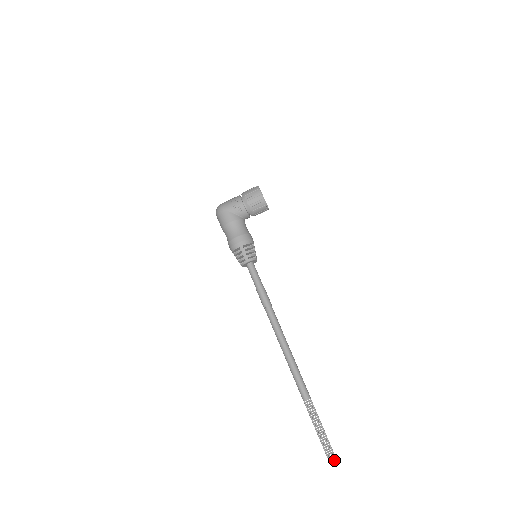
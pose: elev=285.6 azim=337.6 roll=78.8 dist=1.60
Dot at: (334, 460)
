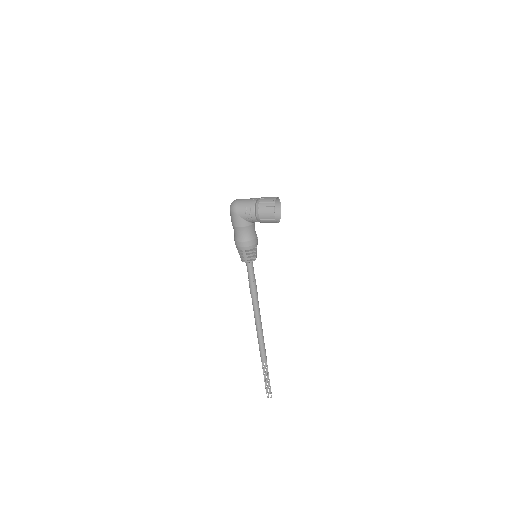
Dot at: occluded
